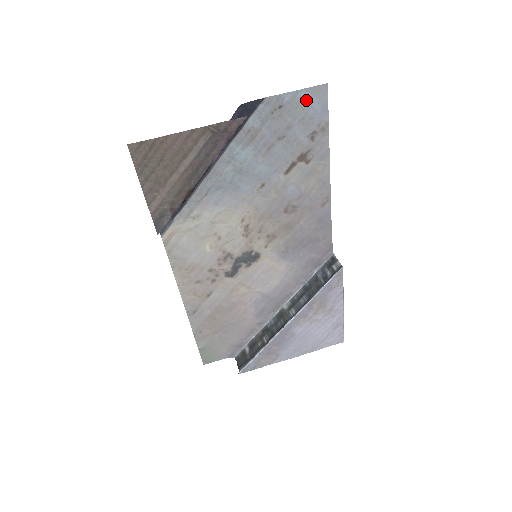
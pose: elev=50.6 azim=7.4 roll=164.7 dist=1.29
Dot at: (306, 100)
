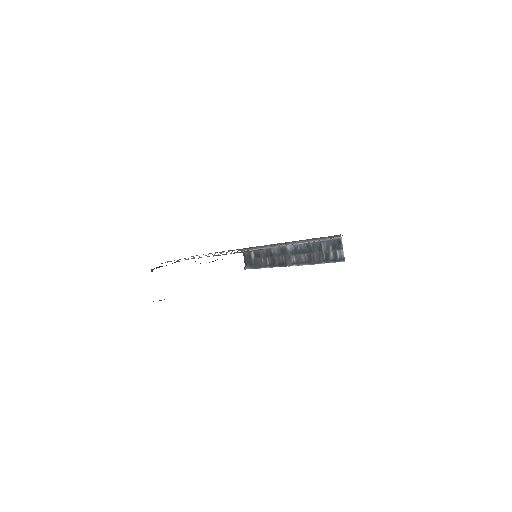
Dot at: (313, 241)
